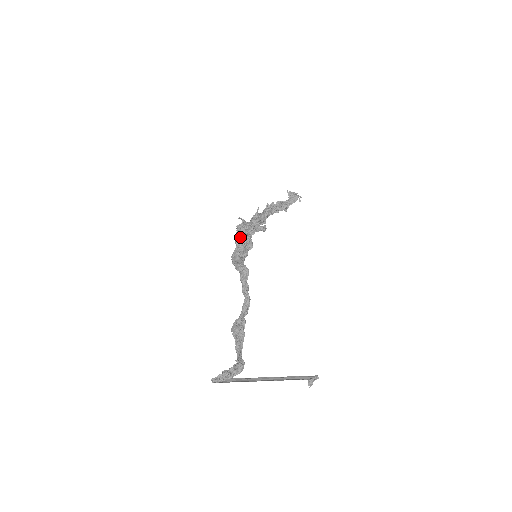
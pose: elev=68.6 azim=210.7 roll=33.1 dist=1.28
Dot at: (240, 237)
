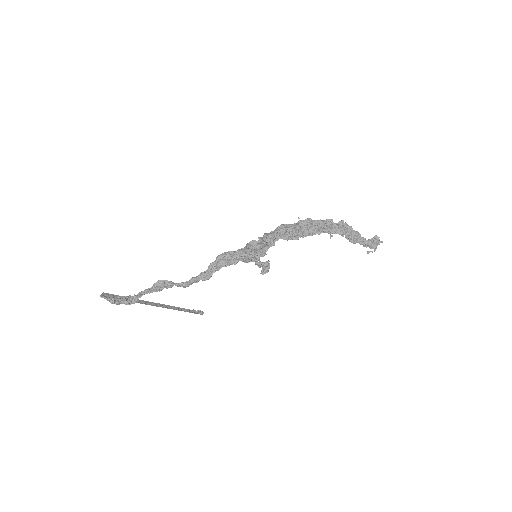
Dot at: (247, 253)
